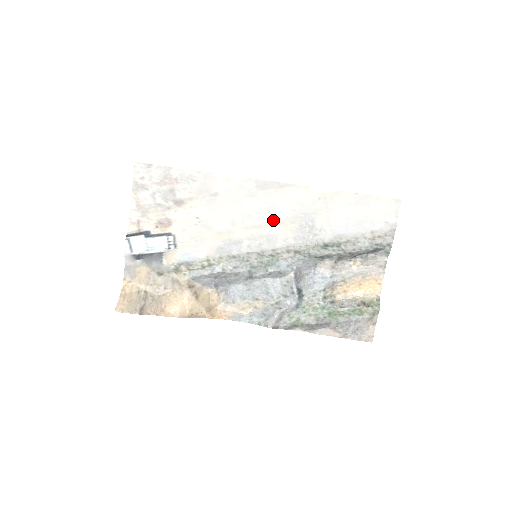
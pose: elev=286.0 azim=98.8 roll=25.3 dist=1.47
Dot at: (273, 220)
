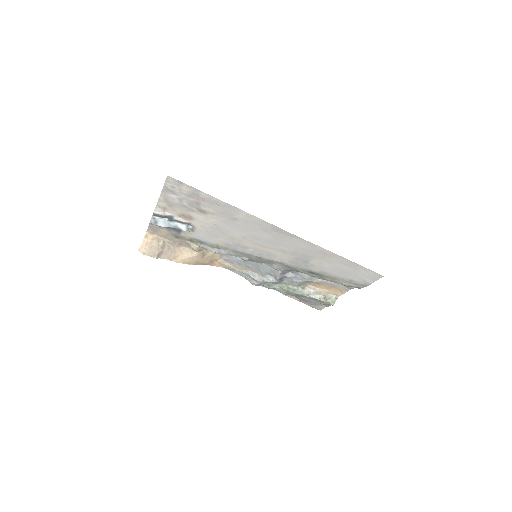
Dot at: (277, 248)
